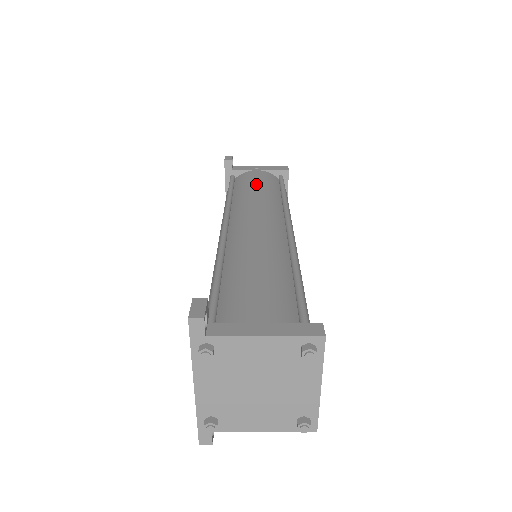
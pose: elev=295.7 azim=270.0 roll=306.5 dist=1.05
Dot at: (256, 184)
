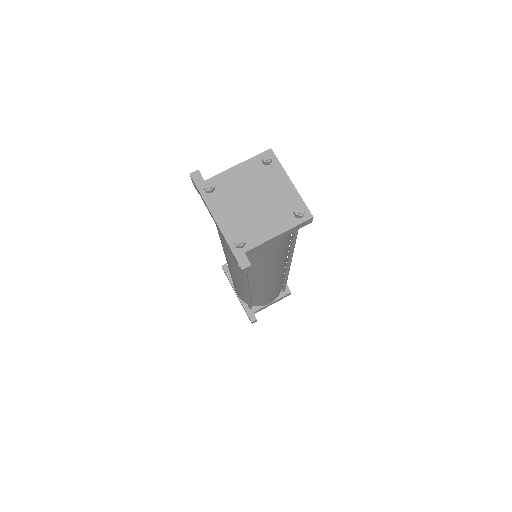
Dot at: occluded
